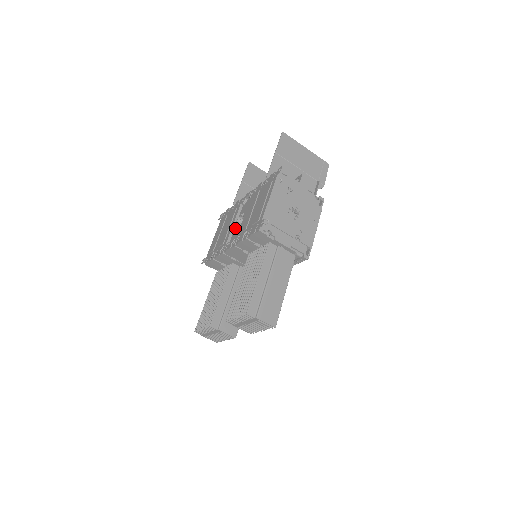
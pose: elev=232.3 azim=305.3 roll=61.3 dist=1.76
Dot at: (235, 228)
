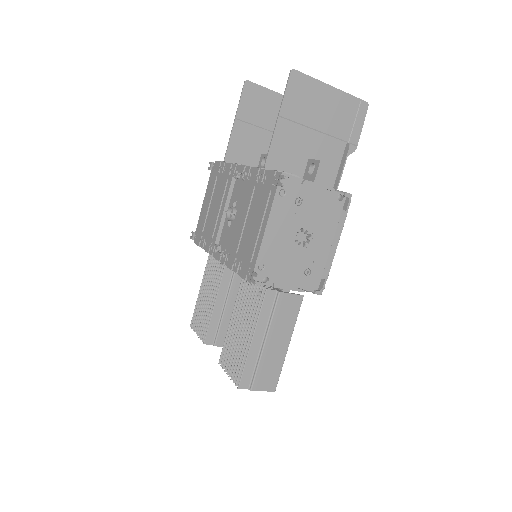
Dot at: (226, 219)
